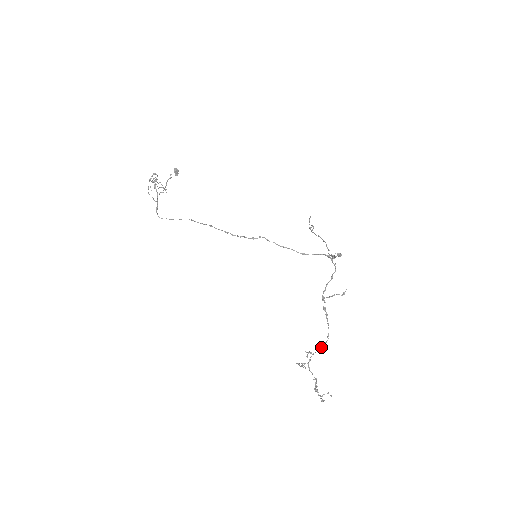
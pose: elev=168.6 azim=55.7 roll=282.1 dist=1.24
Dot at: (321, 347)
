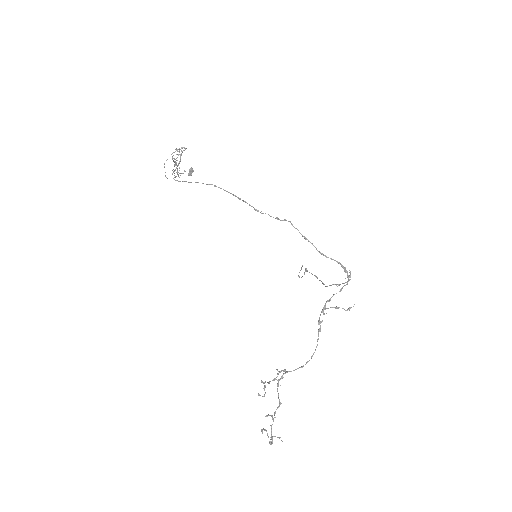
Dot at: (299, 367)
